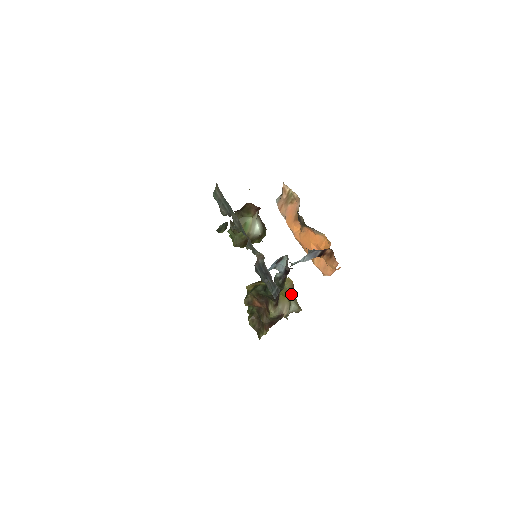
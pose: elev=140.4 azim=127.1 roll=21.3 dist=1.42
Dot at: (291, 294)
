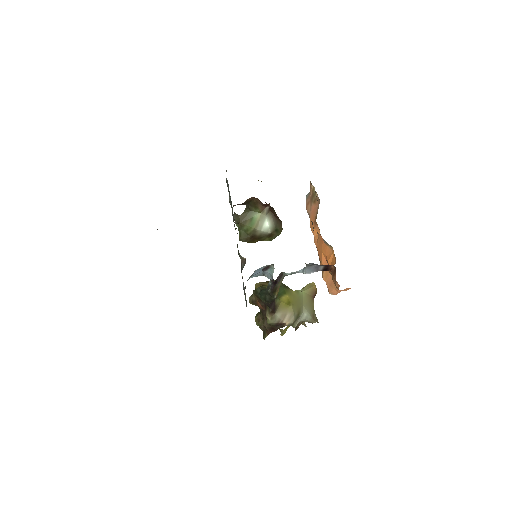
Dot at: (307, 302)
